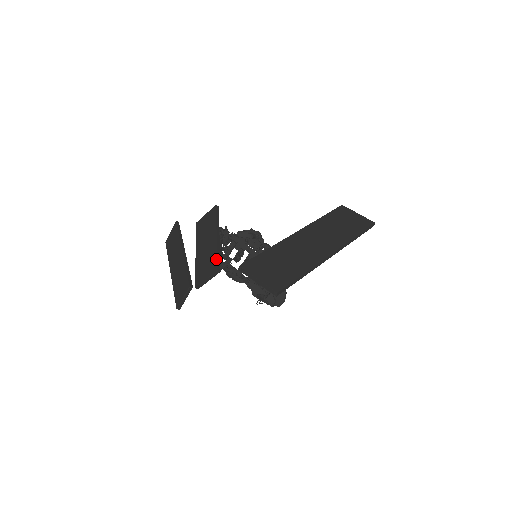
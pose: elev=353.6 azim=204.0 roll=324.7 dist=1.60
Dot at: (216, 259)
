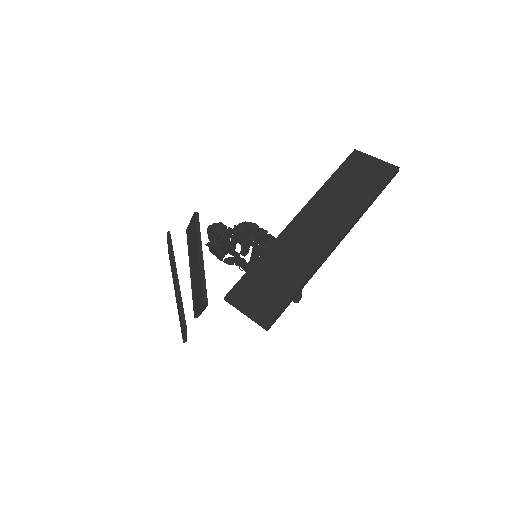
Dot at: (201, 290)
